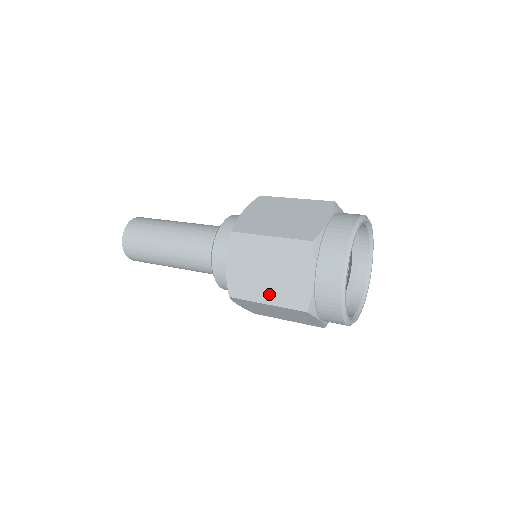
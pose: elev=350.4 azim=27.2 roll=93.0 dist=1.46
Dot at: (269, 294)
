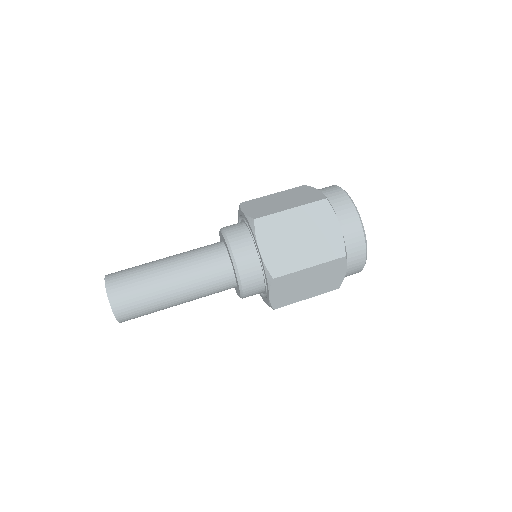
Dot at: (309, 257)
